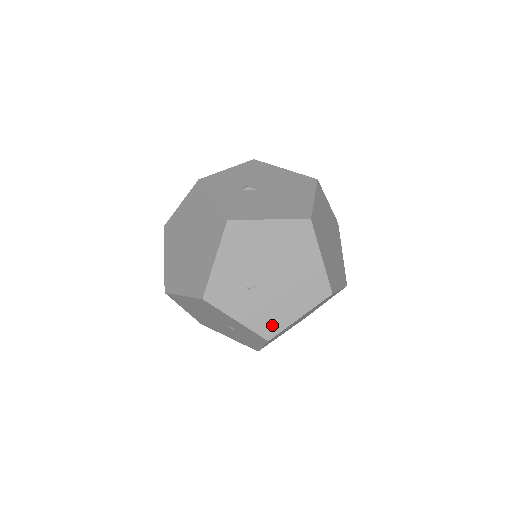
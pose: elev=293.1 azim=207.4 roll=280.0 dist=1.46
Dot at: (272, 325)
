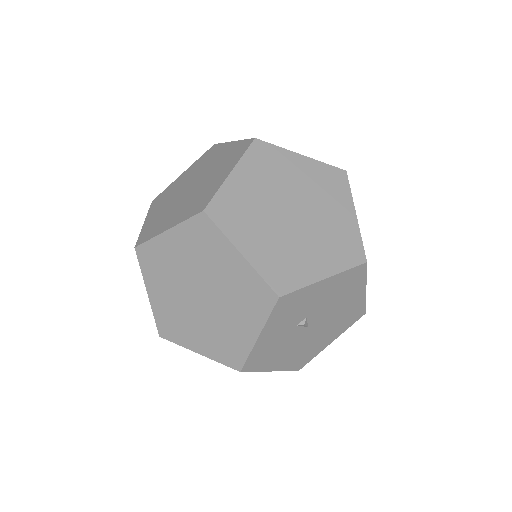
Dot at: occluded
